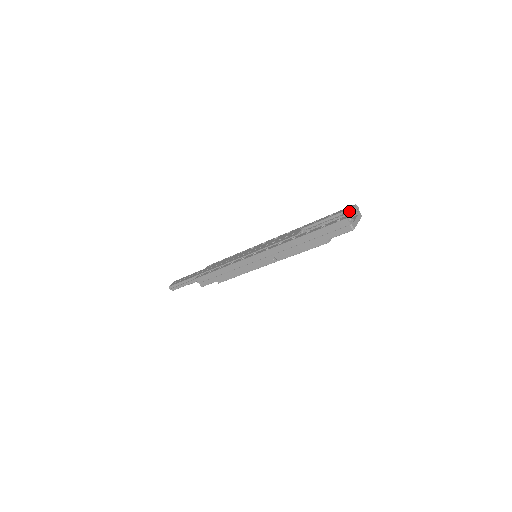
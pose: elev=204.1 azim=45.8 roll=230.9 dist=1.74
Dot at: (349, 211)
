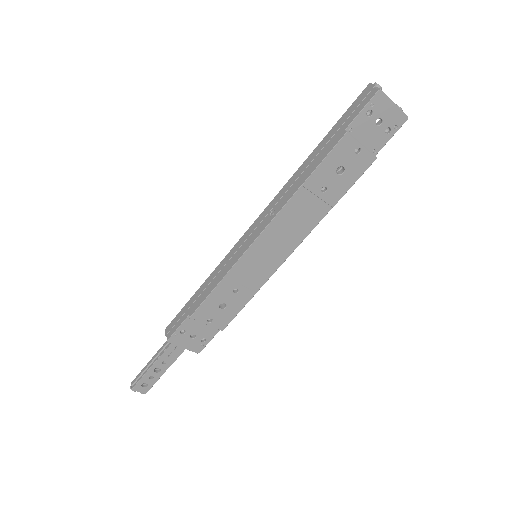
Dot at: occluded
